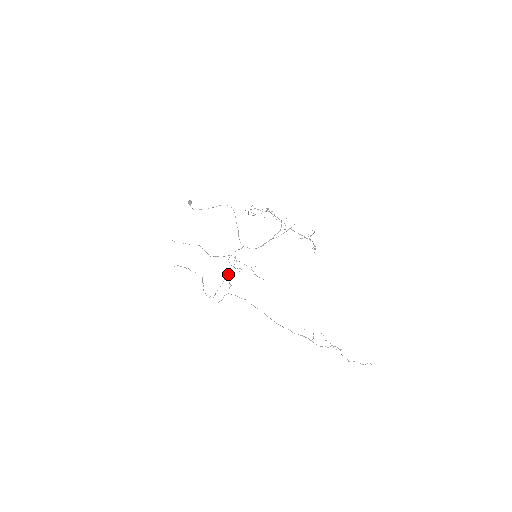
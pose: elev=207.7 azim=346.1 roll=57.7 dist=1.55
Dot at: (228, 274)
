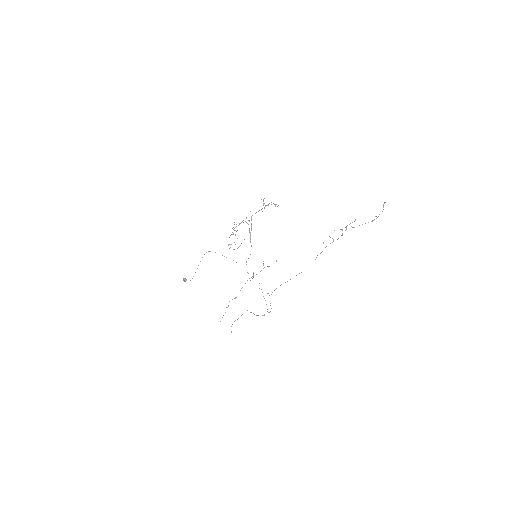
Dot at: occluded
